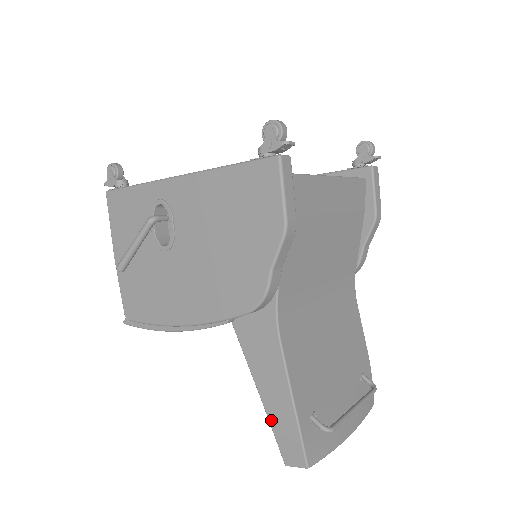
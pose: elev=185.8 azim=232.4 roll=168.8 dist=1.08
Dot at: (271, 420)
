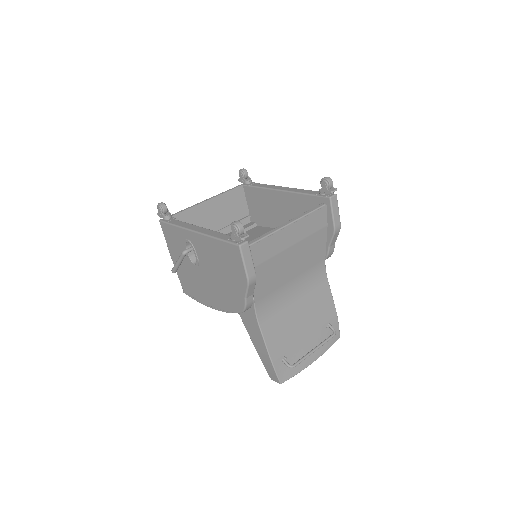
Dot at: (261, 359)
